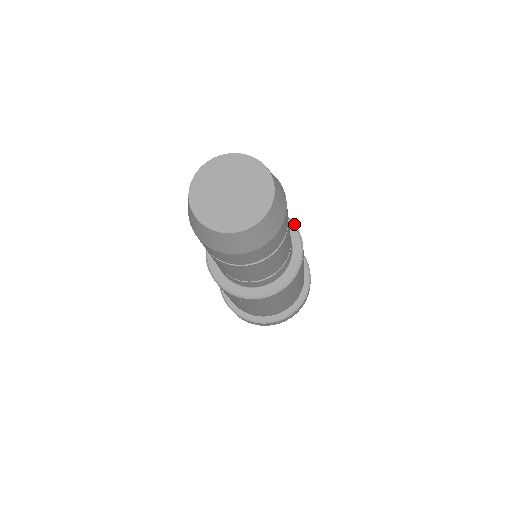
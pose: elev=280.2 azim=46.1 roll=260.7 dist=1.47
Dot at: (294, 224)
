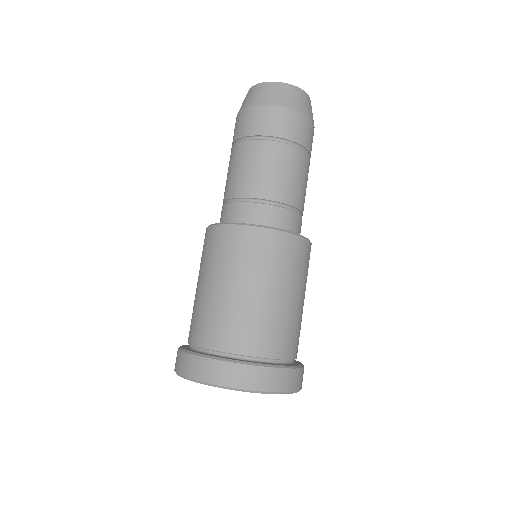
Dot at: occluded
